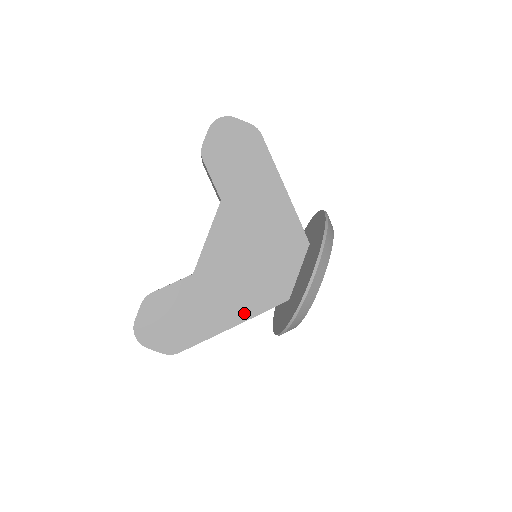
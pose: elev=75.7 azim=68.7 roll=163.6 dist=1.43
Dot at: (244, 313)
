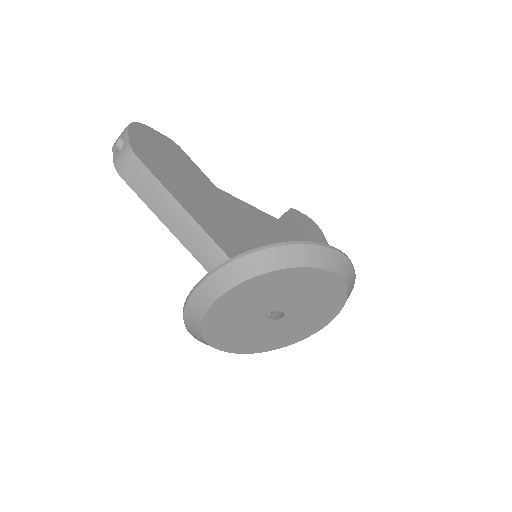
Dot at: (213, 232)
